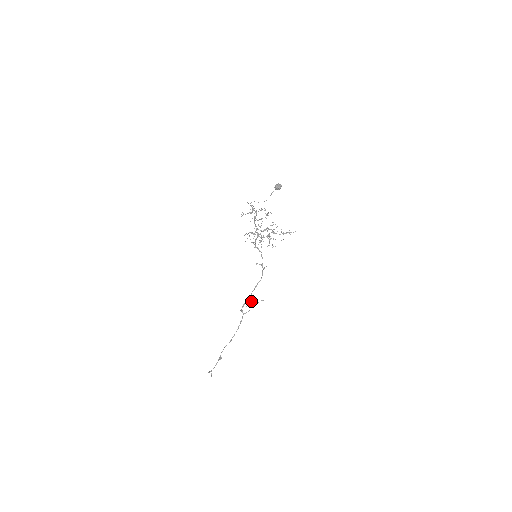
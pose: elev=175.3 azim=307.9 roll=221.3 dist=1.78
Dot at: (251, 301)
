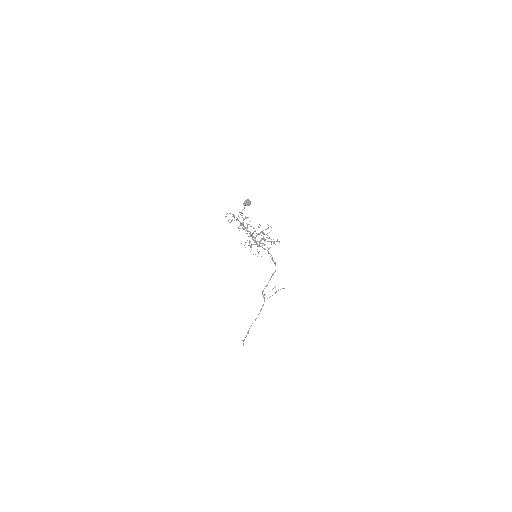
Dot at: (274, 287)
